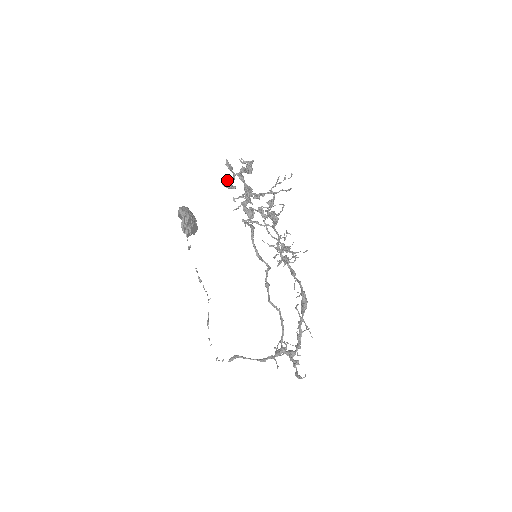
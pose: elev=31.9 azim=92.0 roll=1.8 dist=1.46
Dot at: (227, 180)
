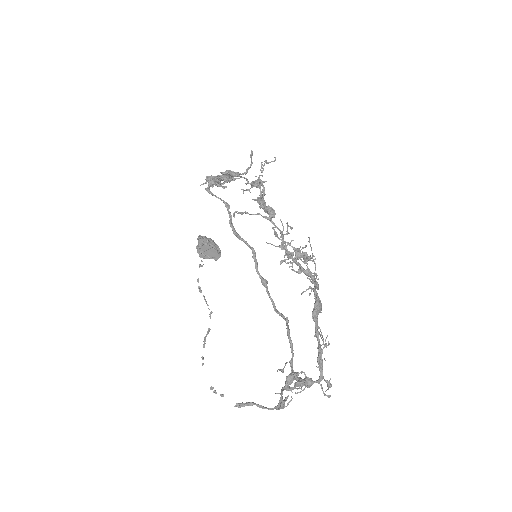
Dot at: occluded
